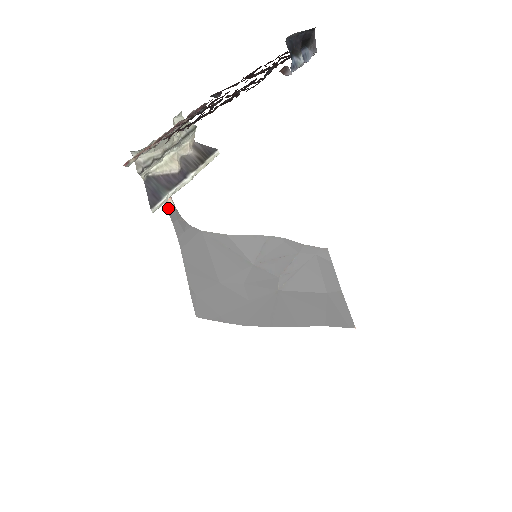
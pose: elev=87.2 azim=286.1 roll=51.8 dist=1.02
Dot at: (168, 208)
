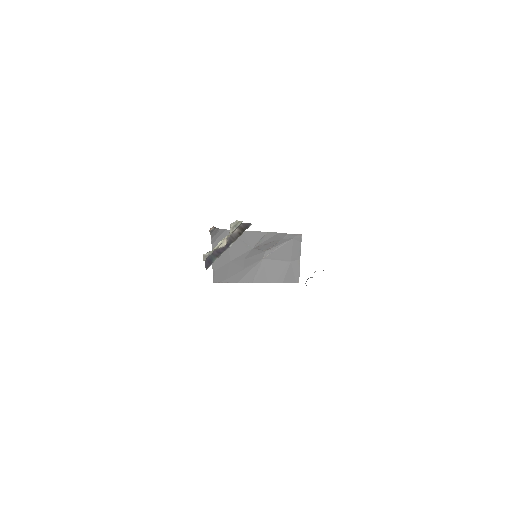
Dot at: (210, 231)
